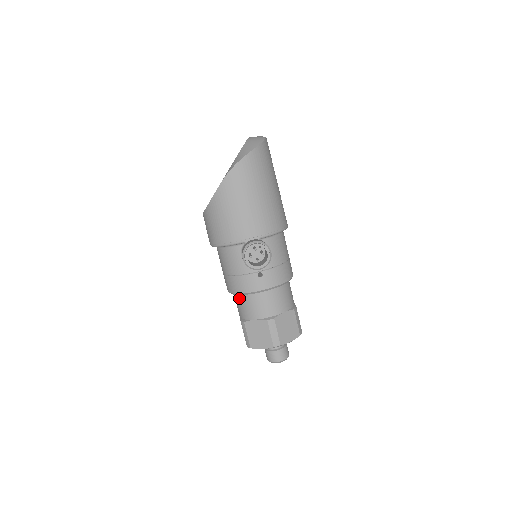
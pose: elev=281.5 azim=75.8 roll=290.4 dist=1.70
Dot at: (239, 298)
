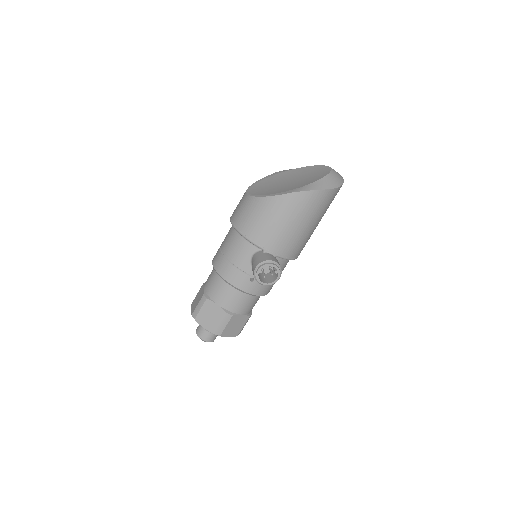
Dot at: (218, 278)
